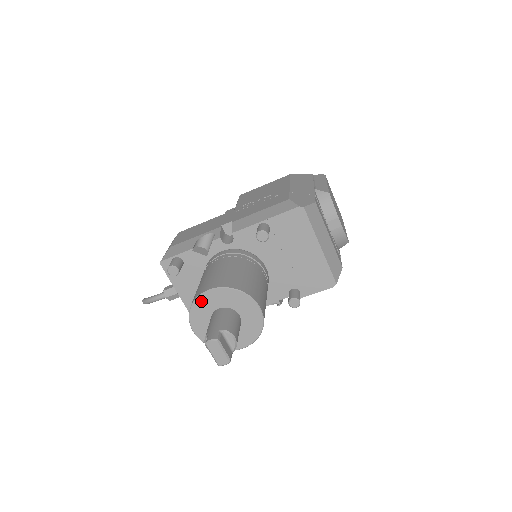
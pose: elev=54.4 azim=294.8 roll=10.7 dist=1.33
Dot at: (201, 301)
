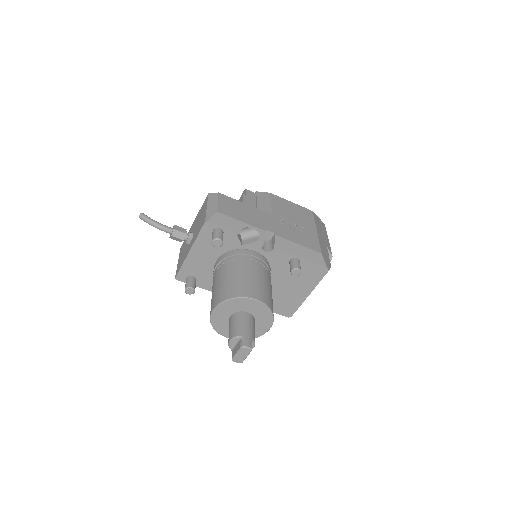
Dot at: (243, 301)
